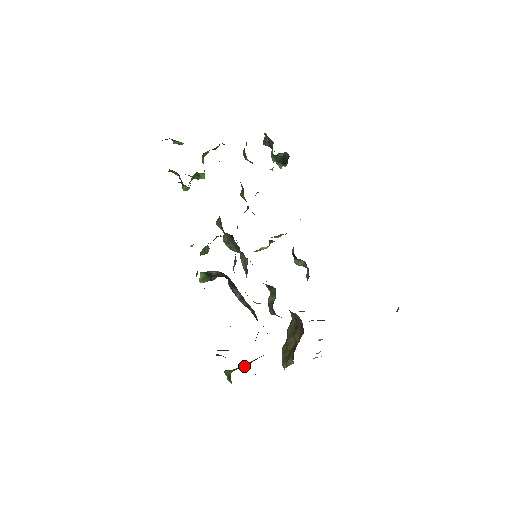
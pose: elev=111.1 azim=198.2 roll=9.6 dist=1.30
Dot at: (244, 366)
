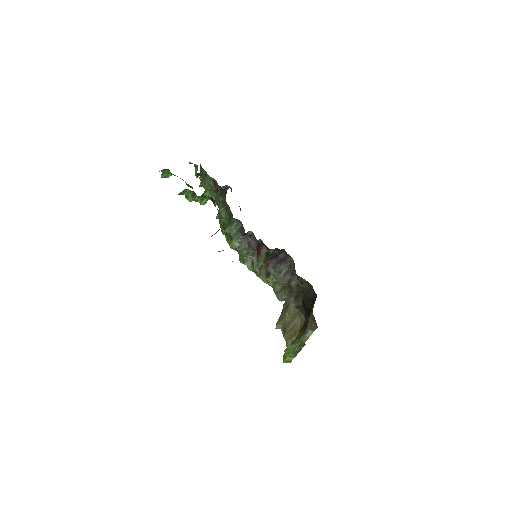
Dot at: occluded
